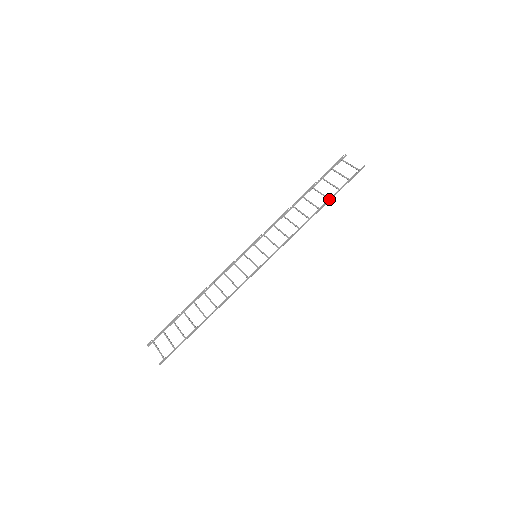
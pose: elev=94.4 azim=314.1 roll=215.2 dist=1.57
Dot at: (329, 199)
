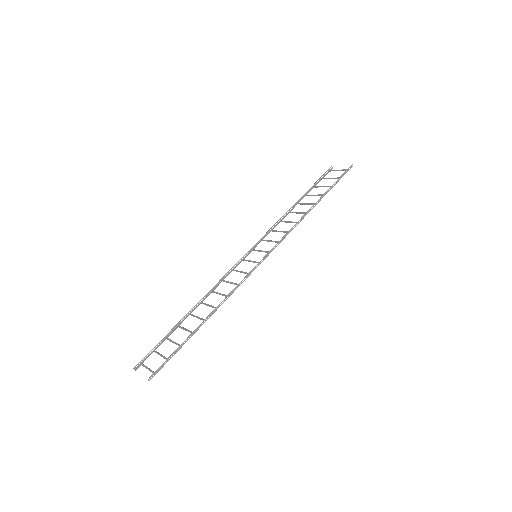
Dot at: (324, 194)
